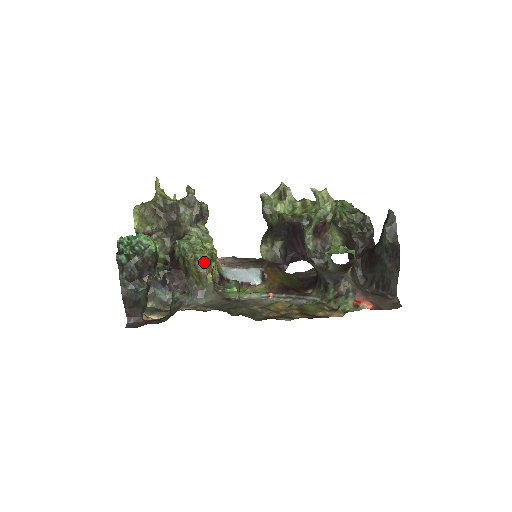
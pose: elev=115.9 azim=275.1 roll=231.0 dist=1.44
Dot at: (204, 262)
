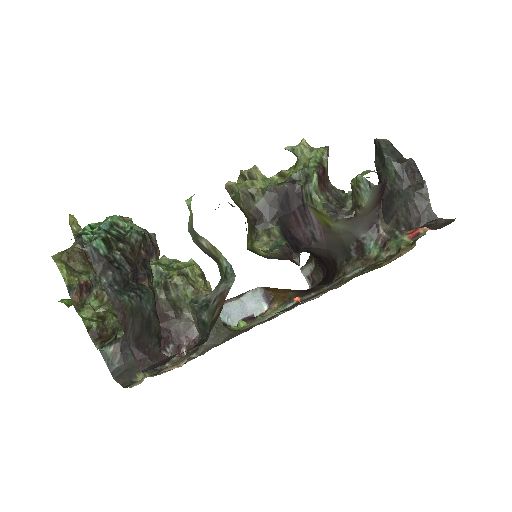
Dot at: (198, 278)
